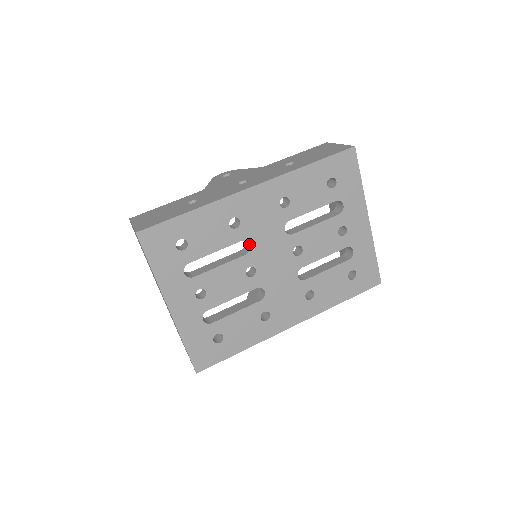
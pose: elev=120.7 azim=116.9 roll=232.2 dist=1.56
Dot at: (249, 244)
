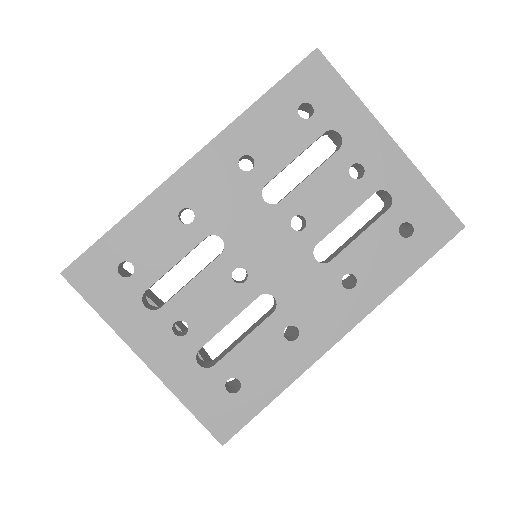
Dot at: occluded
